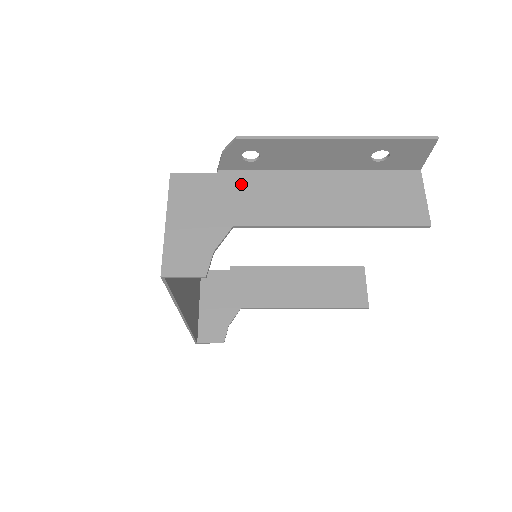
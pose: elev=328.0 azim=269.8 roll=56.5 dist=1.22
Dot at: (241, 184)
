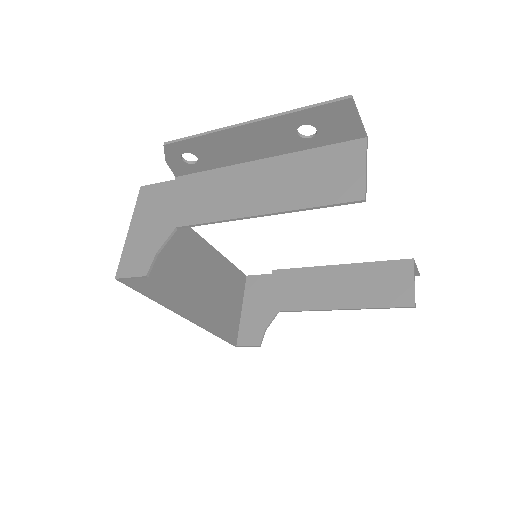
Dot at: (191, 186)
